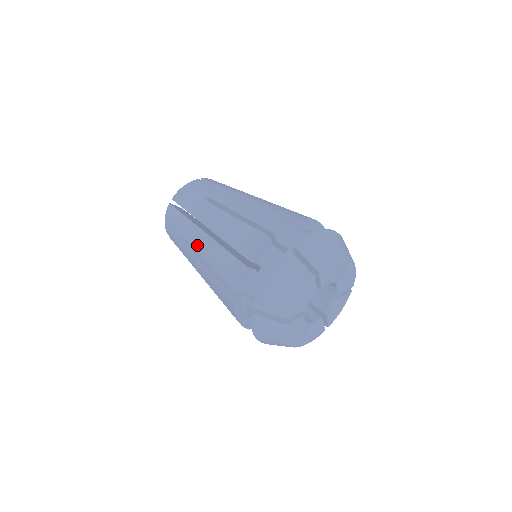
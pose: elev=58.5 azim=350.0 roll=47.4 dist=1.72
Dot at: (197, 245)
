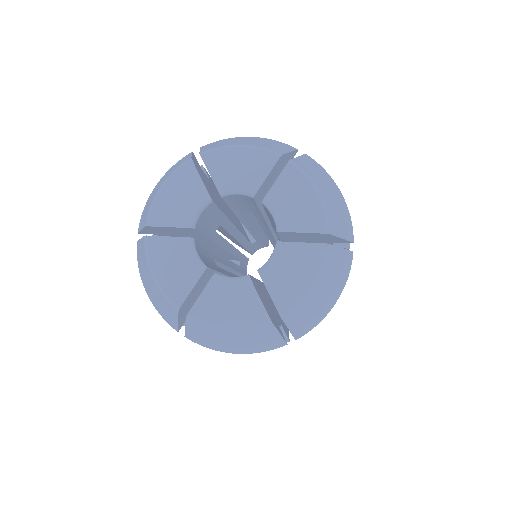
Dot at: occluded
